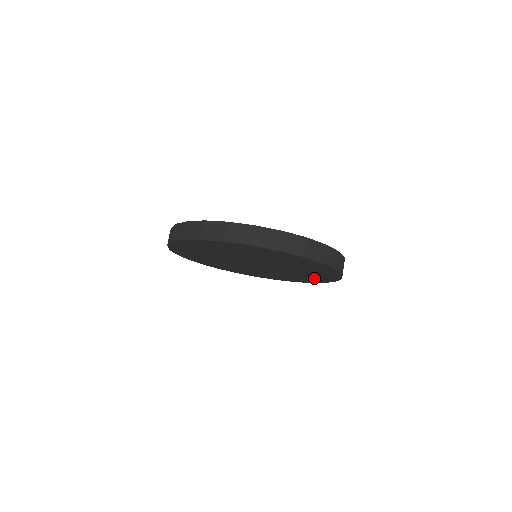
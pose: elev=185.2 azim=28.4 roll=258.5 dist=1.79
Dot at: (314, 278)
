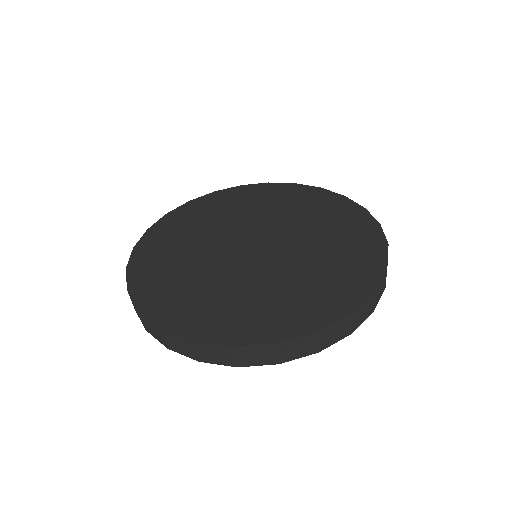
Dot at: occluded
